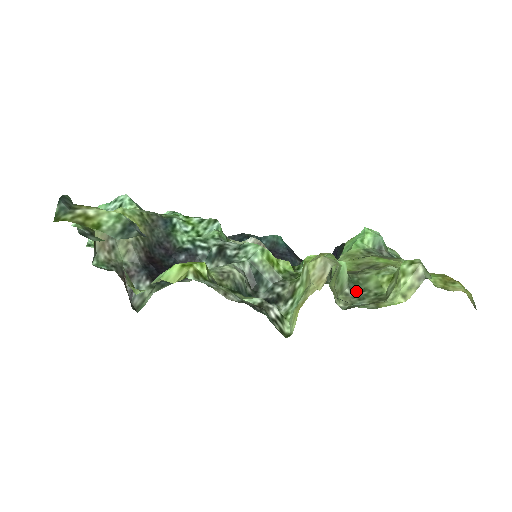
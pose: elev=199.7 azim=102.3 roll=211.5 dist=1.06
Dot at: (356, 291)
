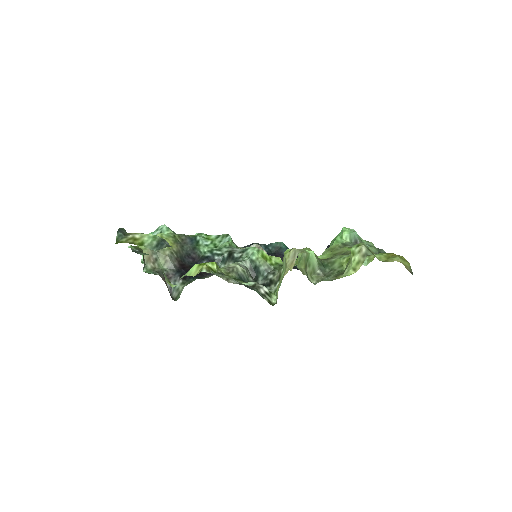
Dot at: (326, 271)
